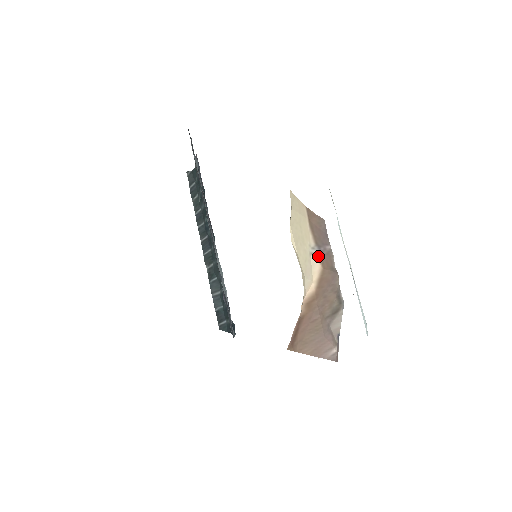
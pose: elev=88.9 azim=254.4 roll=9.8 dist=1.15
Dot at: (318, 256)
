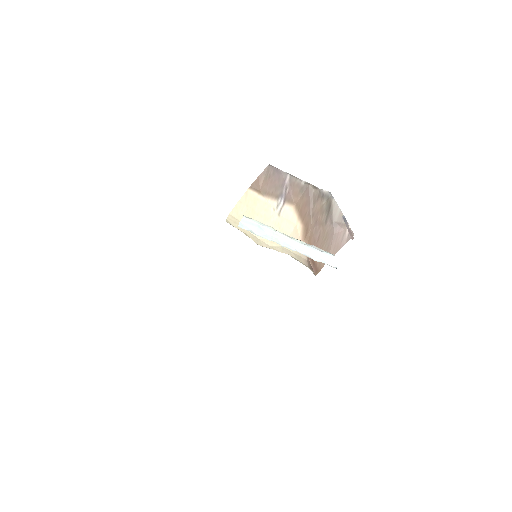
Dot at: (285, 204)
